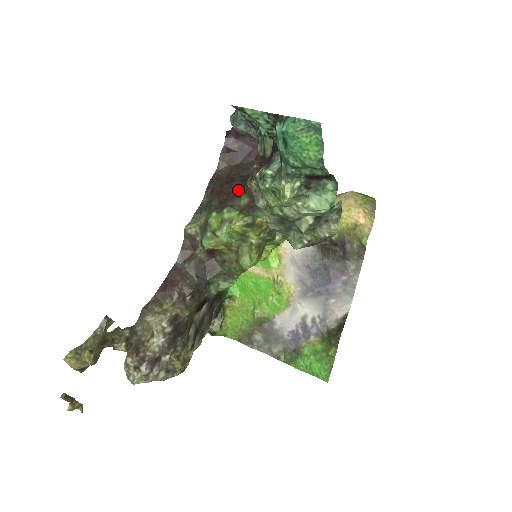
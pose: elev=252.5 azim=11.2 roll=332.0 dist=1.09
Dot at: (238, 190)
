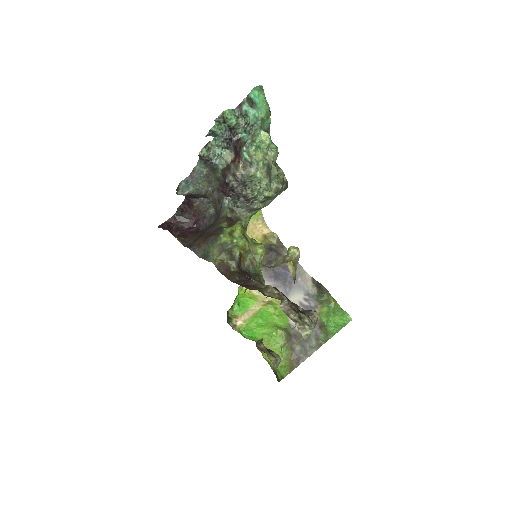
Dot at: (214, 228)
